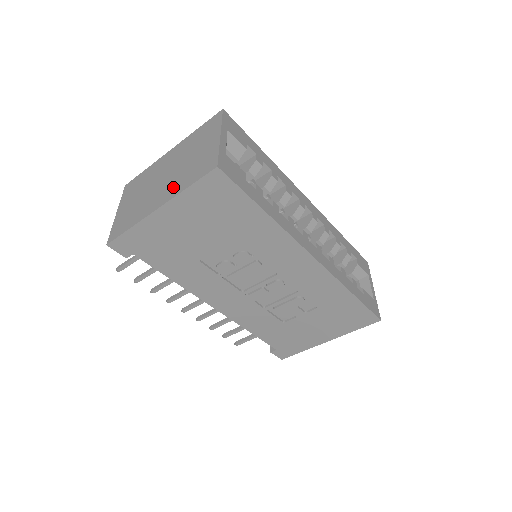
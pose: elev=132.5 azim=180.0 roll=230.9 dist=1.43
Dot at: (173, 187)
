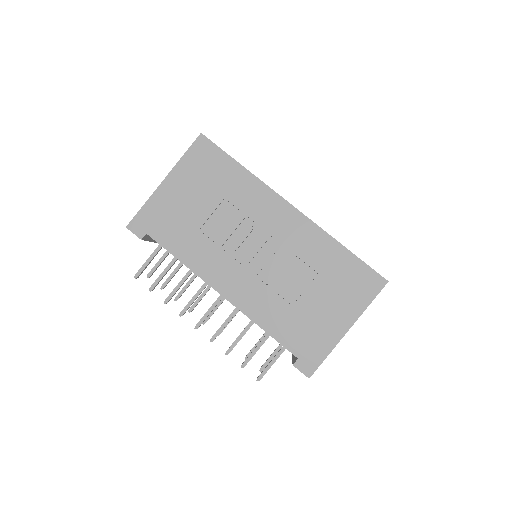
Dot at: occluded
